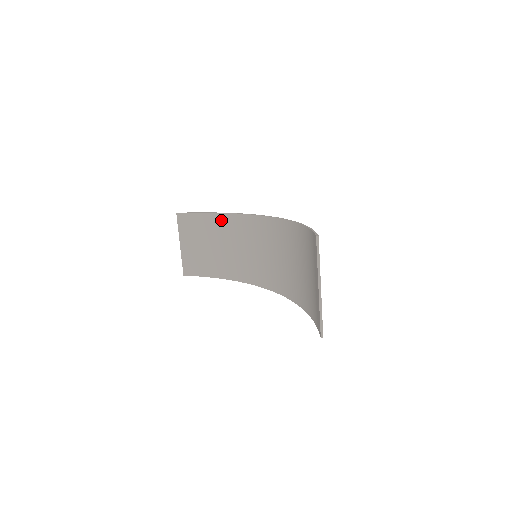
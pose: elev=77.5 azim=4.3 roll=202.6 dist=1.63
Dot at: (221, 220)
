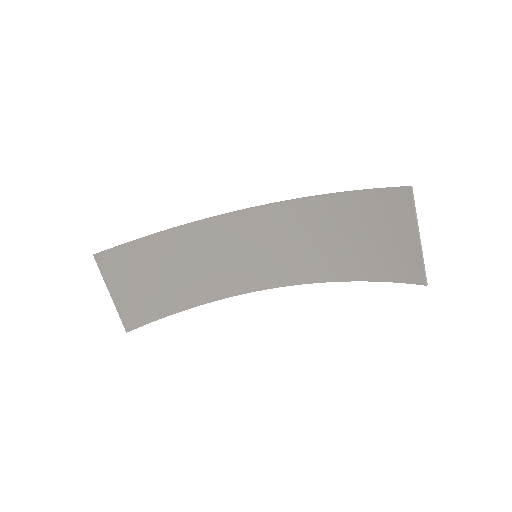
Dot at: (170, 239)
